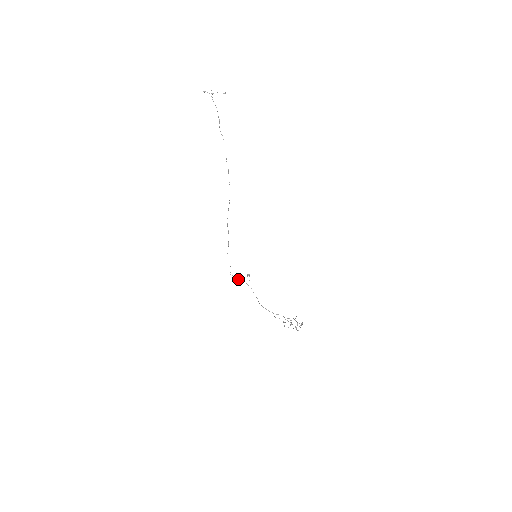
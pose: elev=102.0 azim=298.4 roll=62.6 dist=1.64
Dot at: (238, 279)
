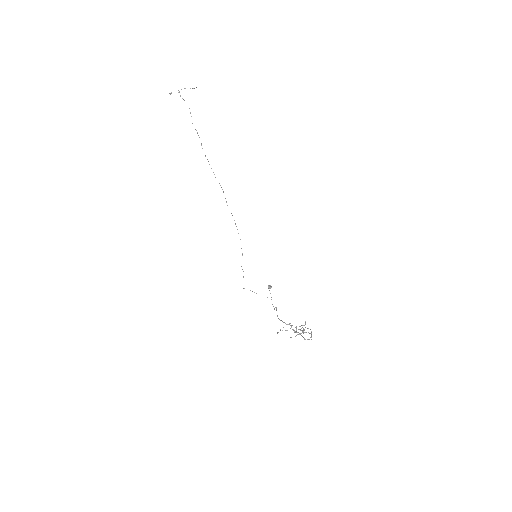
Dot at: (254, 292)
